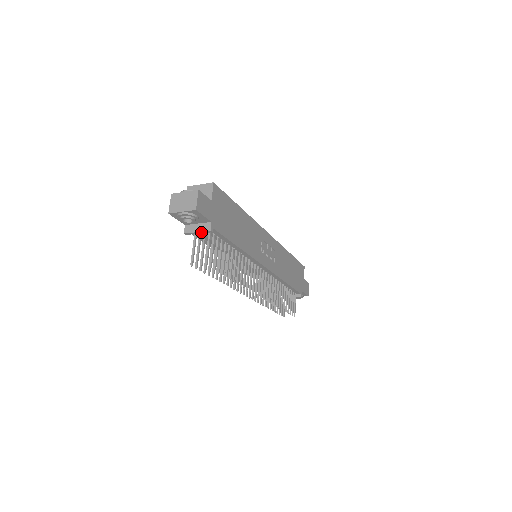
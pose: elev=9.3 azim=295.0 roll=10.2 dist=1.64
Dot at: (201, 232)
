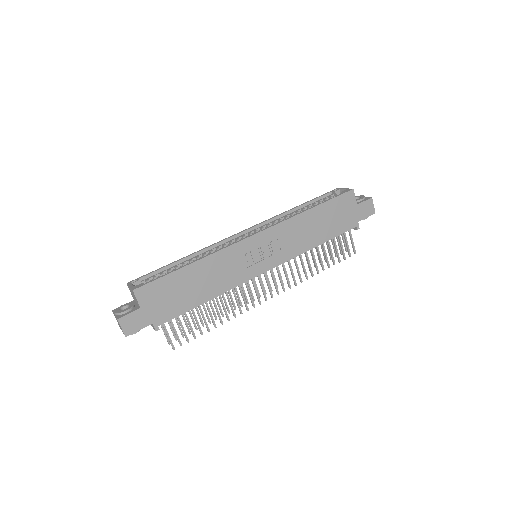
Dot at: occluded
